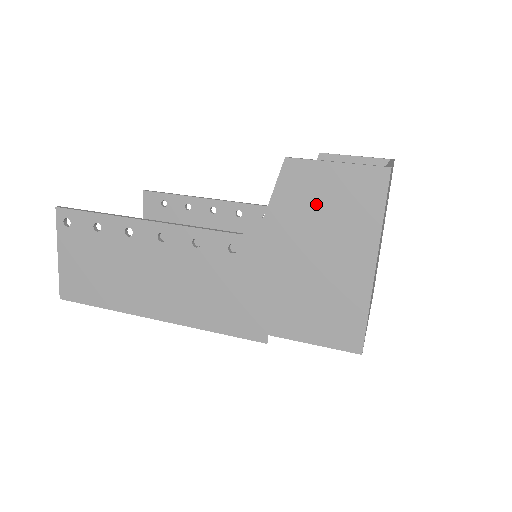
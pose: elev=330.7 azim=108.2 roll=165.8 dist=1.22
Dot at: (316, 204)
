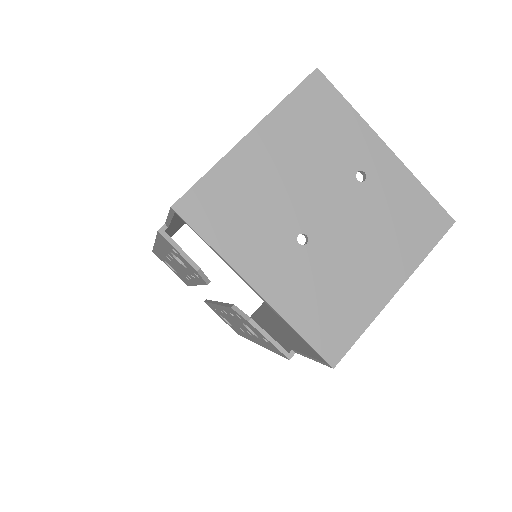
Dot at: occluded
